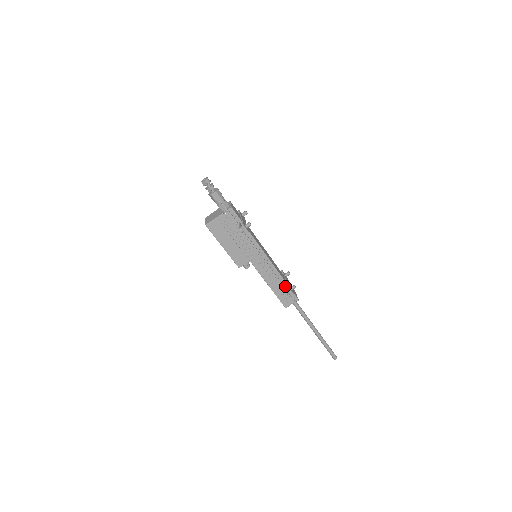
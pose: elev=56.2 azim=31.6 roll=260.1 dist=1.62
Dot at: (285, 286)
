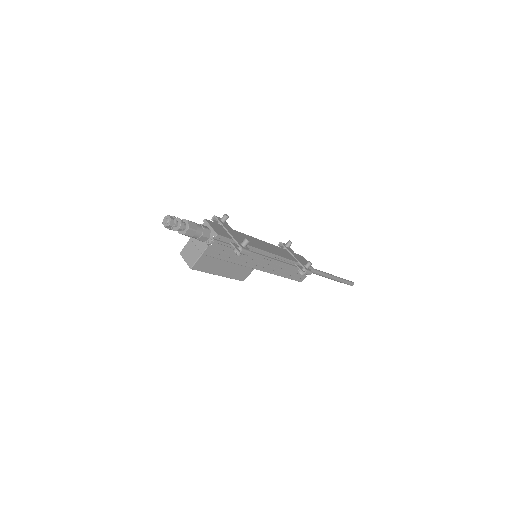
Dot at: (299, 268)
